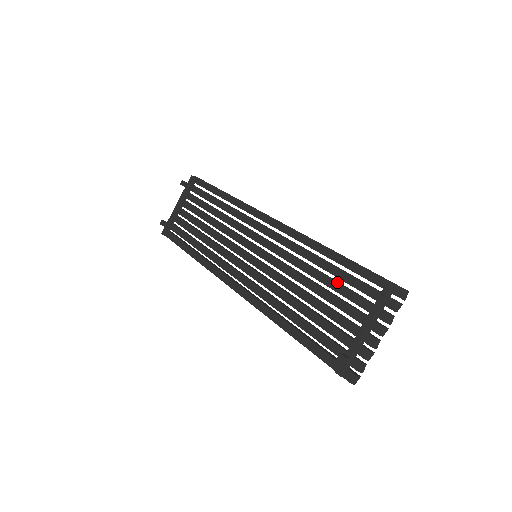
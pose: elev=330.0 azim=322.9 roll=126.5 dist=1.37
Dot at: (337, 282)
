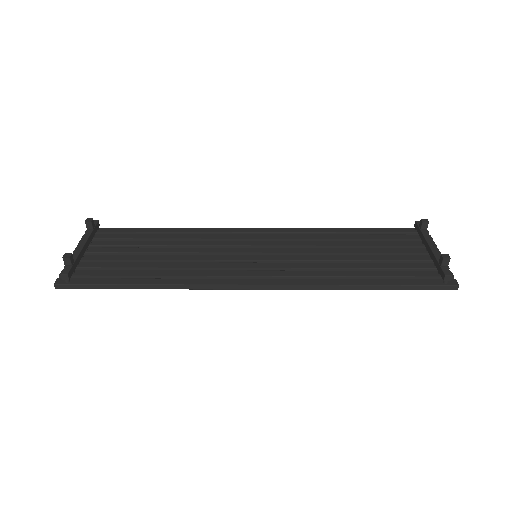
Dot at: (370, 241)
